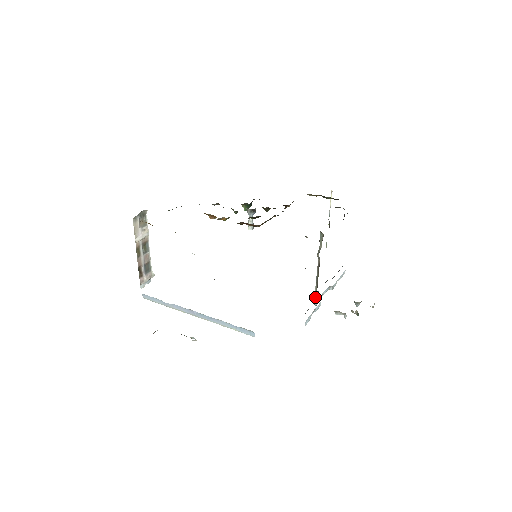
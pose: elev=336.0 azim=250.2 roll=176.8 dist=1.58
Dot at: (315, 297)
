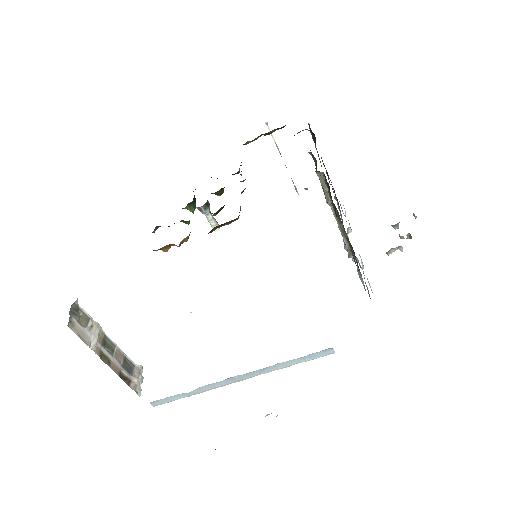
Dot at: (351, 253)
